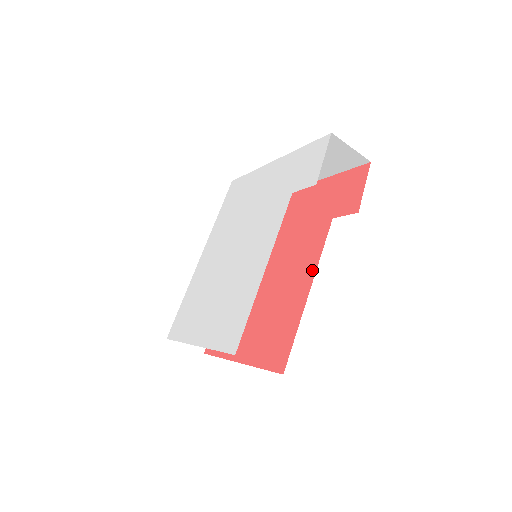
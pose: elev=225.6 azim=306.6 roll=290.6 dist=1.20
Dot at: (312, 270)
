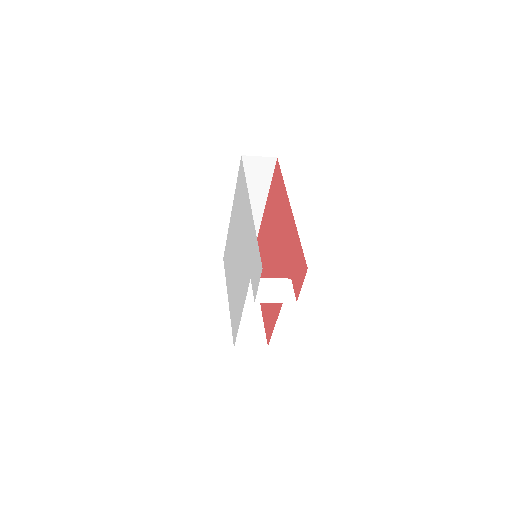
Dot at: occluded
